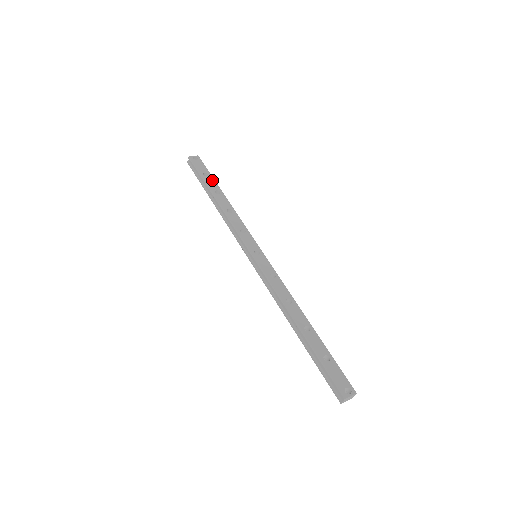
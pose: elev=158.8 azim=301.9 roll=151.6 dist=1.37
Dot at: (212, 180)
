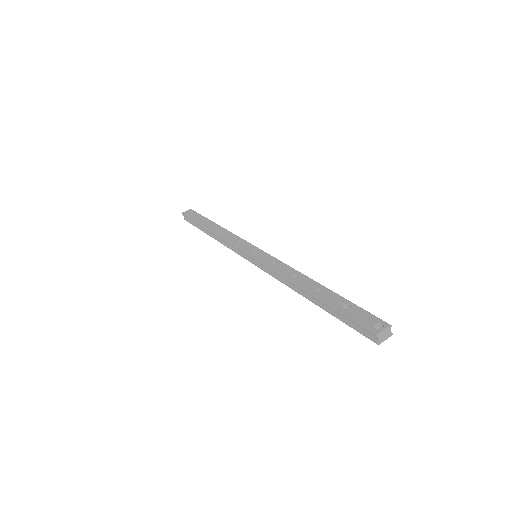
Dot at: (205, 219)
